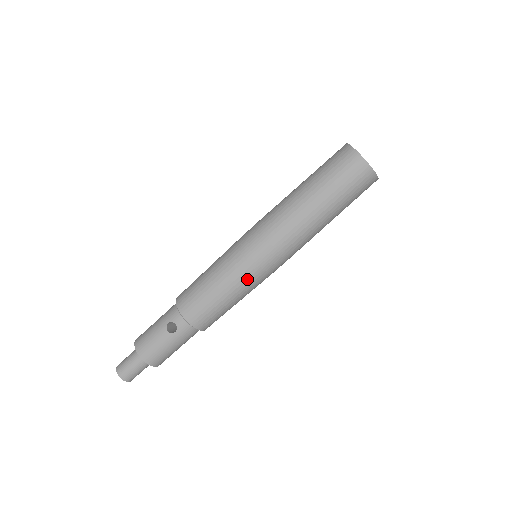
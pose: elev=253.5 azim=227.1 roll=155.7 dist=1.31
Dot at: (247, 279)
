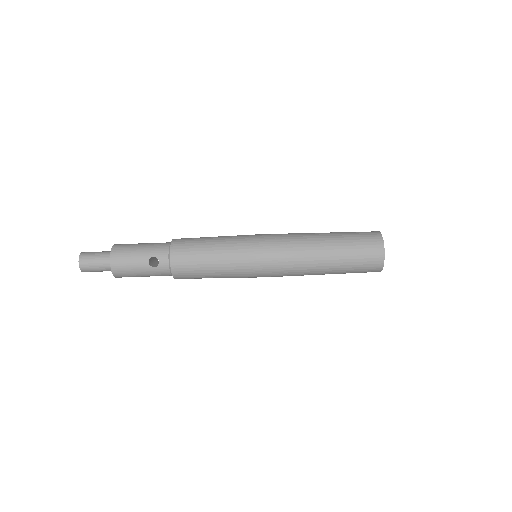
Dot at: (240, 272)
